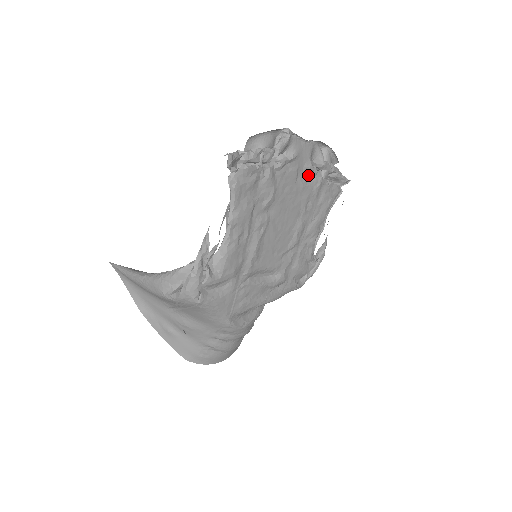
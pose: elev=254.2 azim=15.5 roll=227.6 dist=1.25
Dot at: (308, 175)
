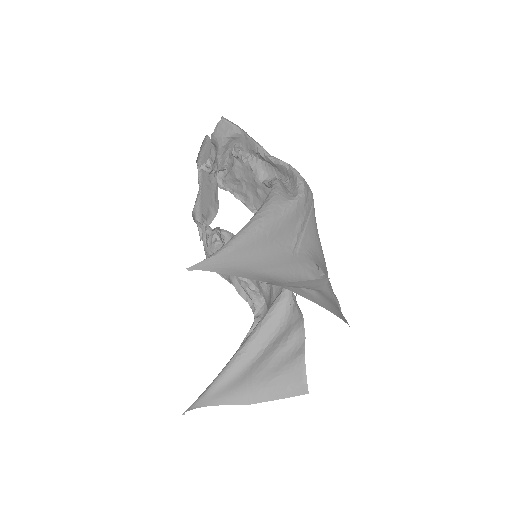
Dot at: (214, 216)
